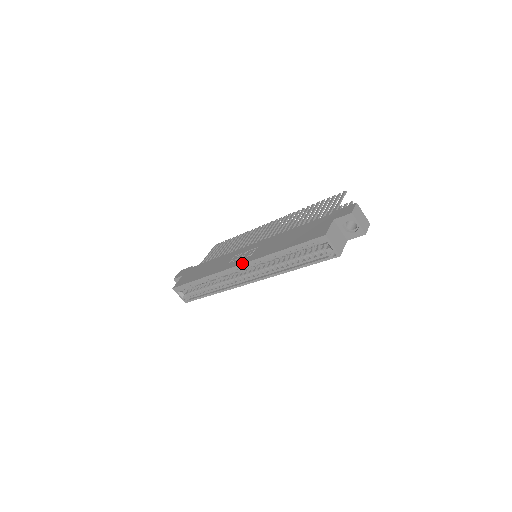
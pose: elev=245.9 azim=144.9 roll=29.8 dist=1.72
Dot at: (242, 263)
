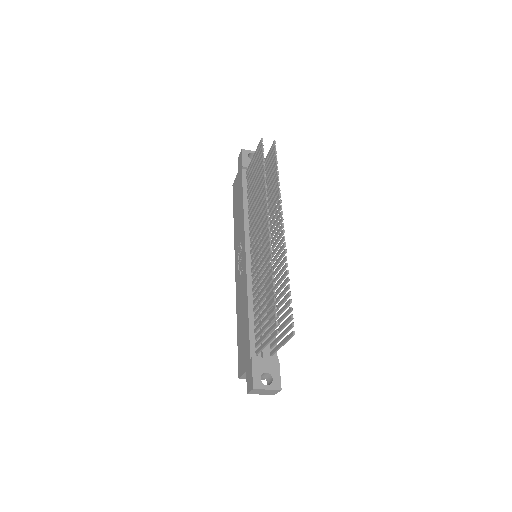
Dot at: (235, 276)
